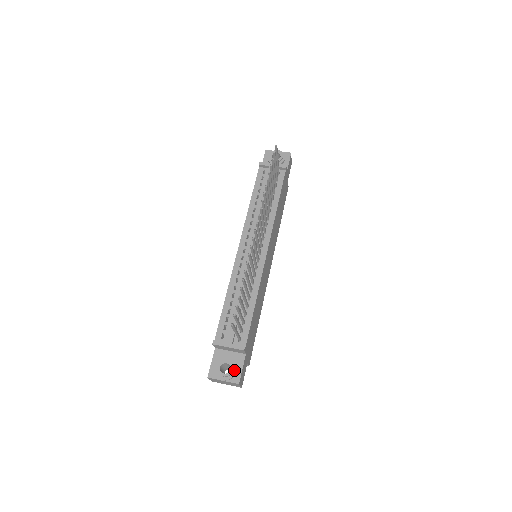
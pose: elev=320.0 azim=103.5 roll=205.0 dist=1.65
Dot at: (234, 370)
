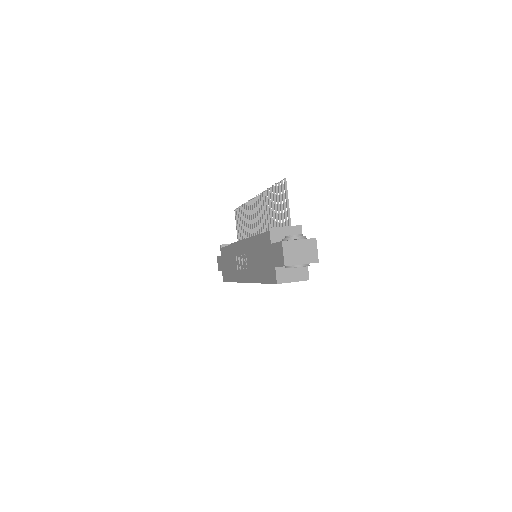
Dot at: occluded
